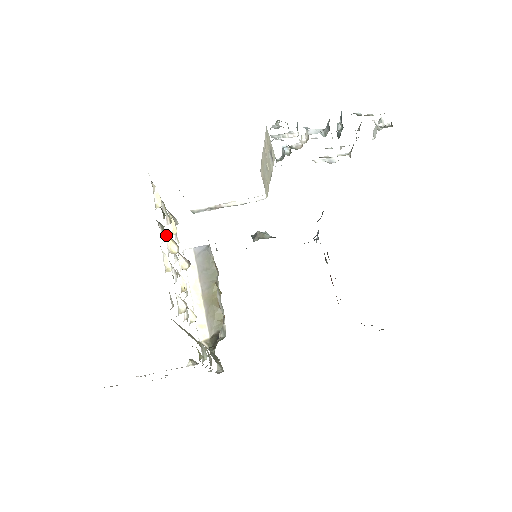
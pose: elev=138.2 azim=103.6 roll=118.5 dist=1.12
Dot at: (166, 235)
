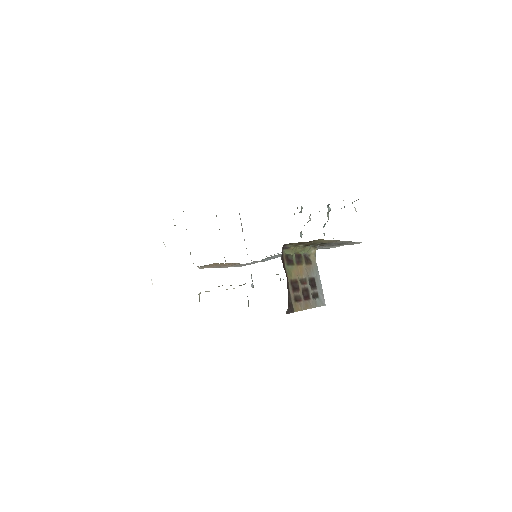
Dot at: occluded
